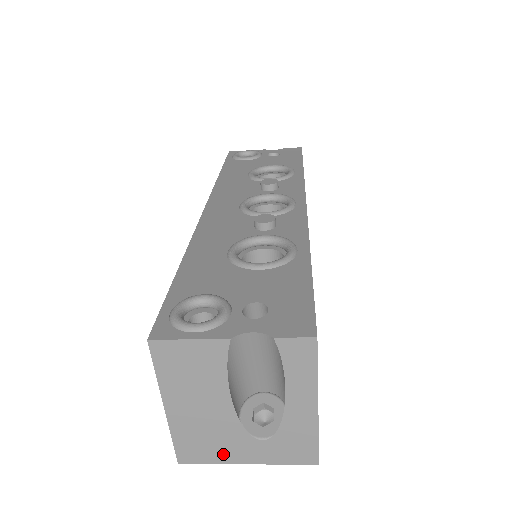
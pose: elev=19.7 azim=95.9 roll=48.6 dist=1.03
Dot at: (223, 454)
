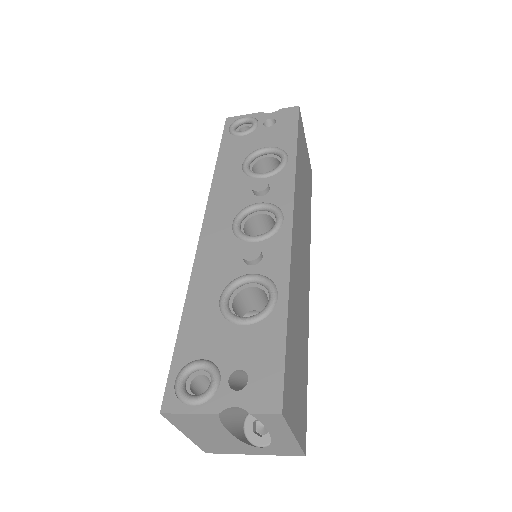
Dot at: (235, 451)
